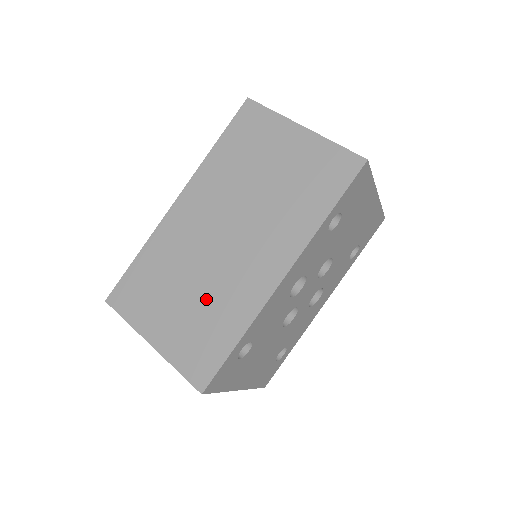
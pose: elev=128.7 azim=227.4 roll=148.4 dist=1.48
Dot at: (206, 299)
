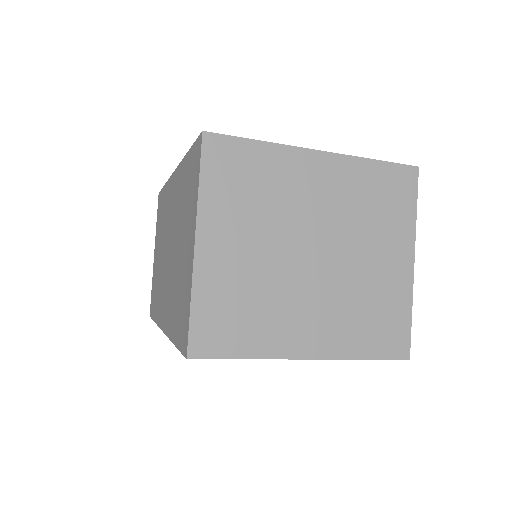
Dot at: (159, 273)
